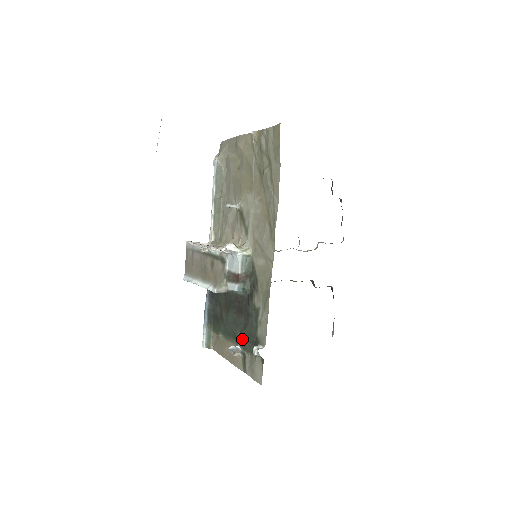
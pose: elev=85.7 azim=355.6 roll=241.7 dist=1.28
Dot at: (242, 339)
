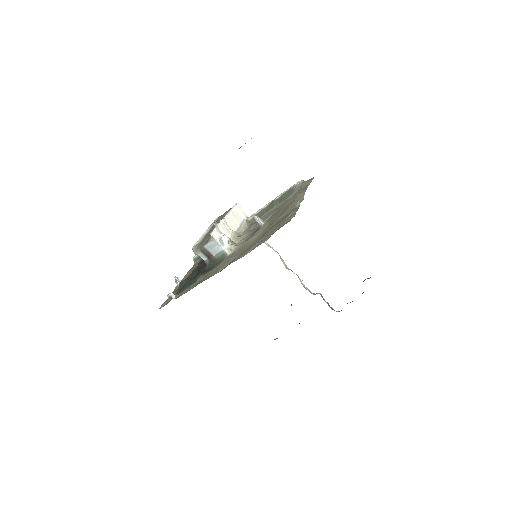
Dot at: (182, 282)
